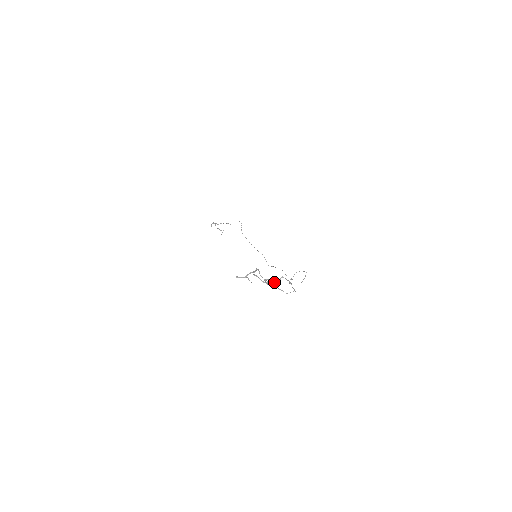
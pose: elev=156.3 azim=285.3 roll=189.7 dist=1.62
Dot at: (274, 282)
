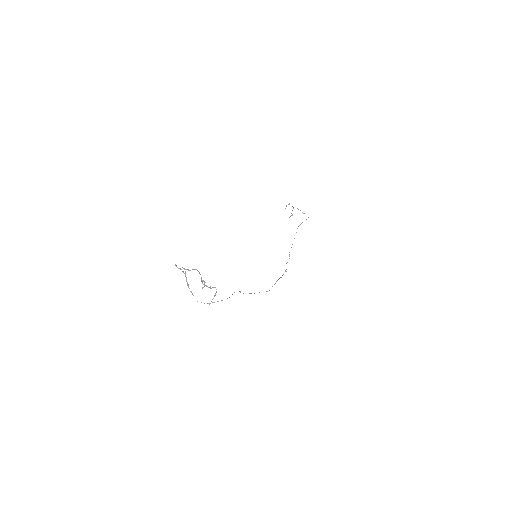
Dot at: occluded
